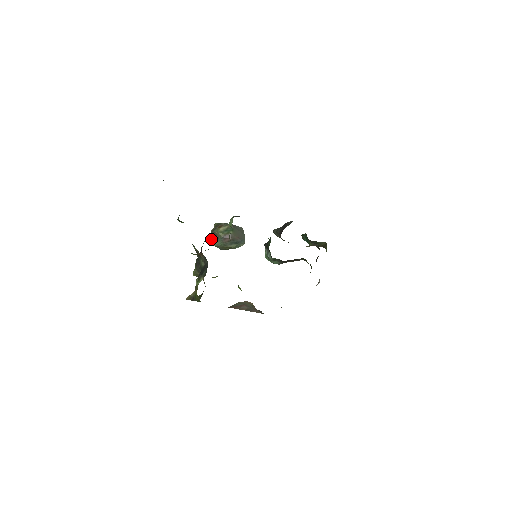
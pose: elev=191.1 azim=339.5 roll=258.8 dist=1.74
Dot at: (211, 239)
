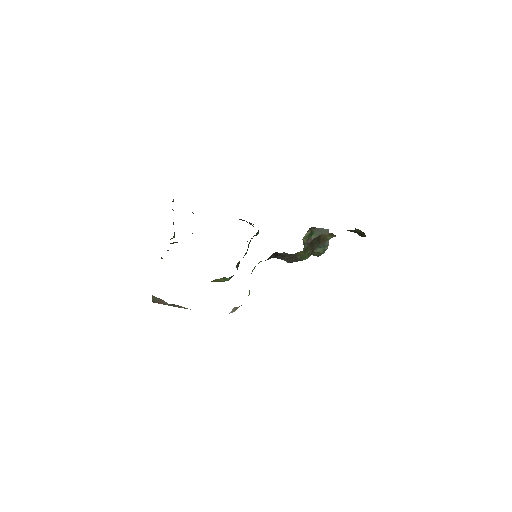
Dot at: occluded
